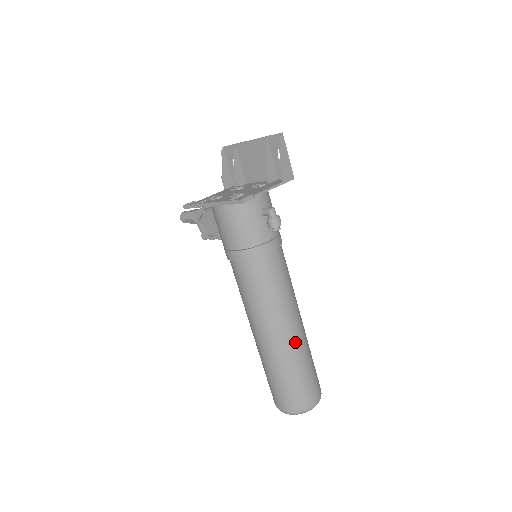
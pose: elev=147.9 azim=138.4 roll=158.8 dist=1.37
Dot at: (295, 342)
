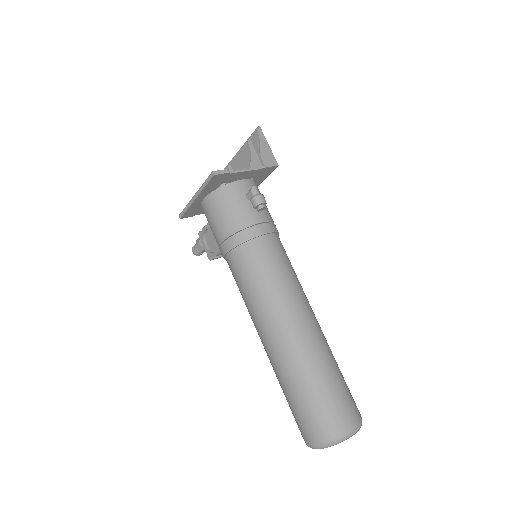
Dot at: (307, 340)
